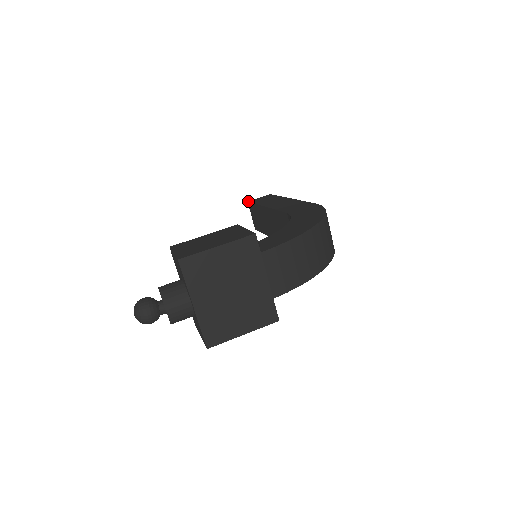
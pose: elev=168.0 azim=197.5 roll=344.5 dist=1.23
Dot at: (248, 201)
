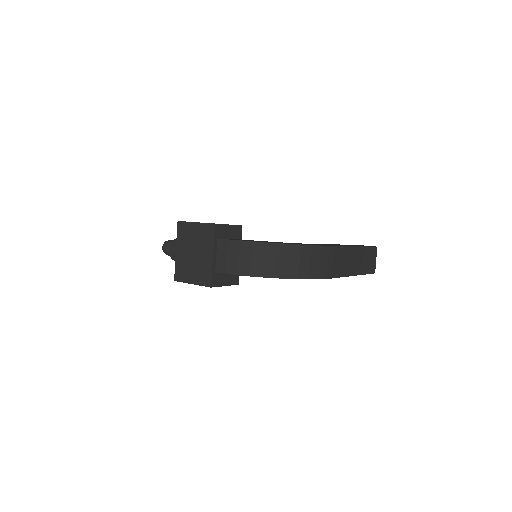
Dot at: occluded
